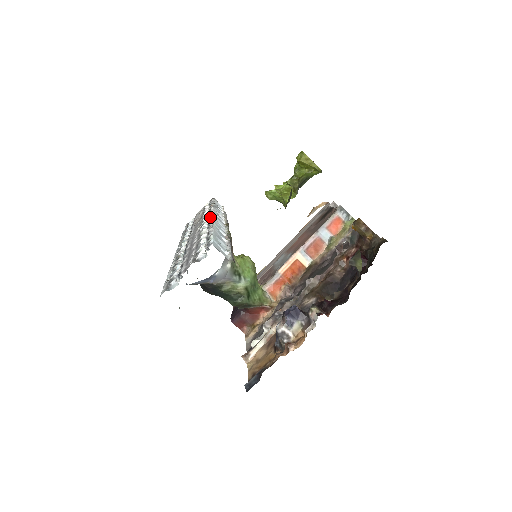
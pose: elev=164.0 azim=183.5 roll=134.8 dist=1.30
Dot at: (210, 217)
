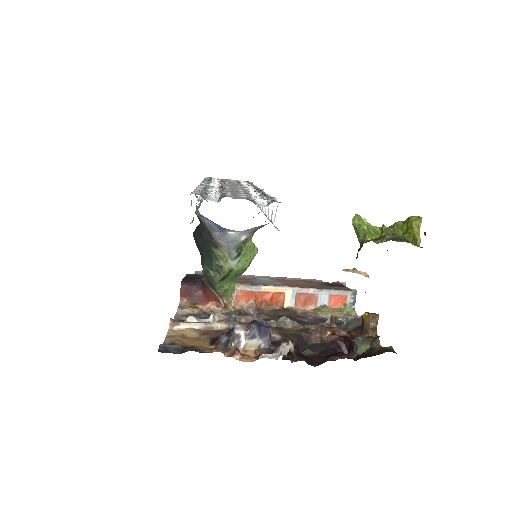
Dot at: occluded
